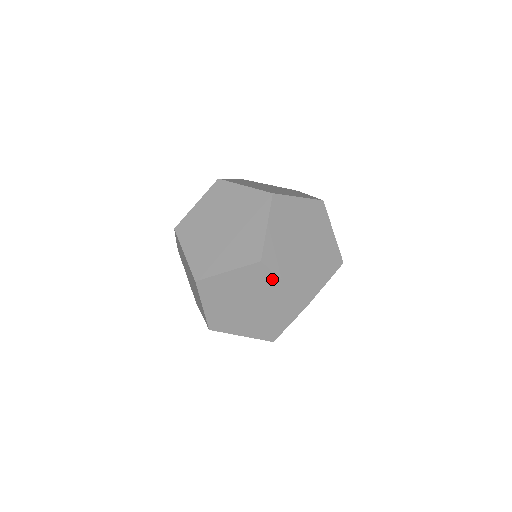
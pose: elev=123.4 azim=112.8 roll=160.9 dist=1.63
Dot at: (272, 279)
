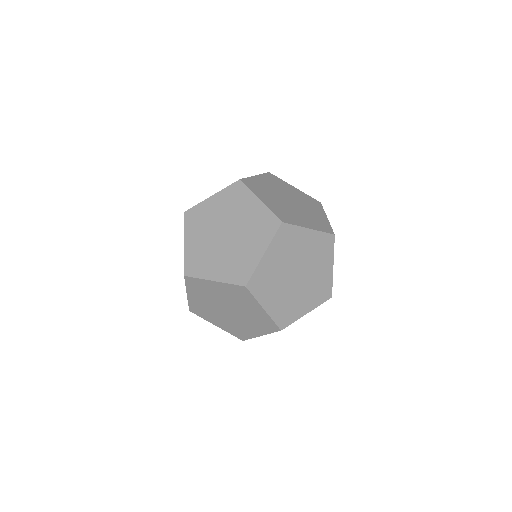
Dot at: (252, 302)
